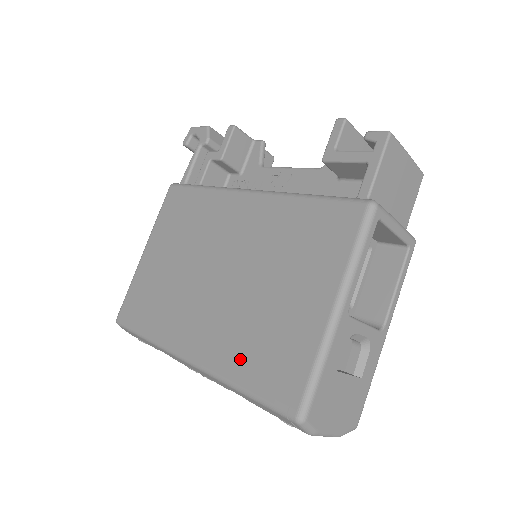
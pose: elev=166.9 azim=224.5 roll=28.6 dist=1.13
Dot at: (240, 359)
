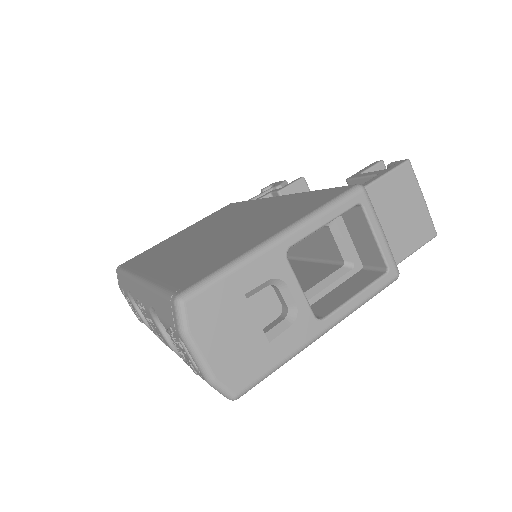
Dot at: (175, 270)
